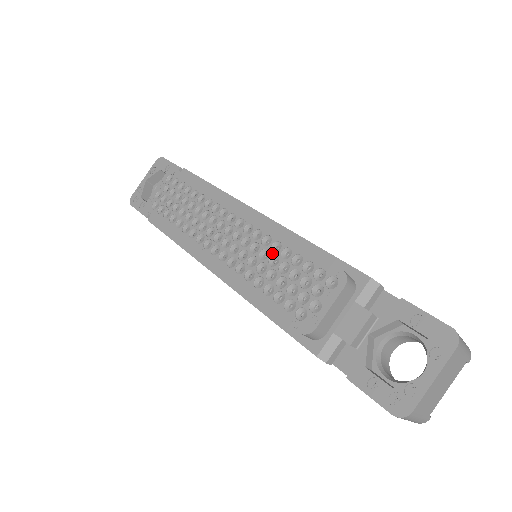
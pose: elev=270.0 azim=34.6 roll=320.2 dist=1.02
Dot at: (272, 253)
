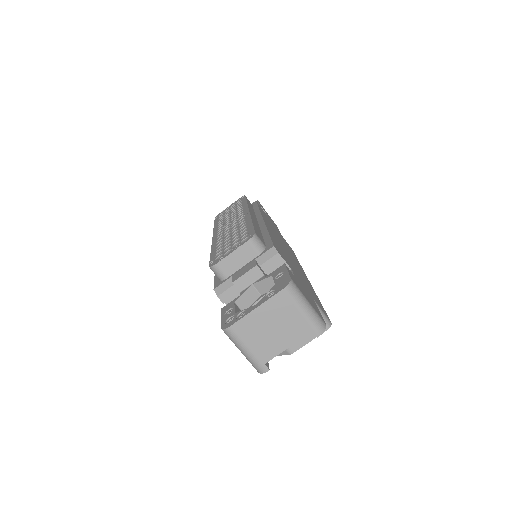
Dot at: (238, 229)
